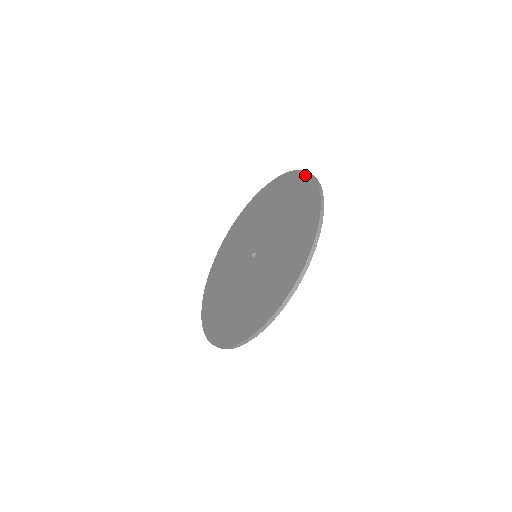
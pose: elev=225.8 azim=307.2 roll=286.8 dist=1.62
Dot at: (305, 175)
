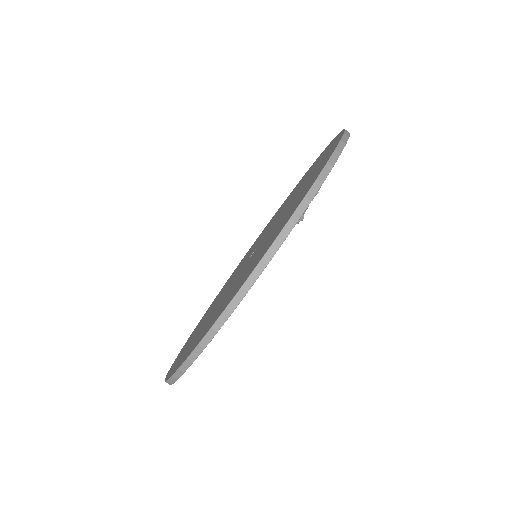
Dot at: (302, 177)
